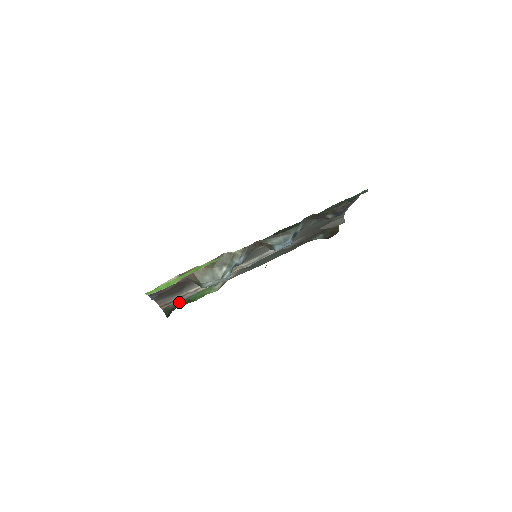
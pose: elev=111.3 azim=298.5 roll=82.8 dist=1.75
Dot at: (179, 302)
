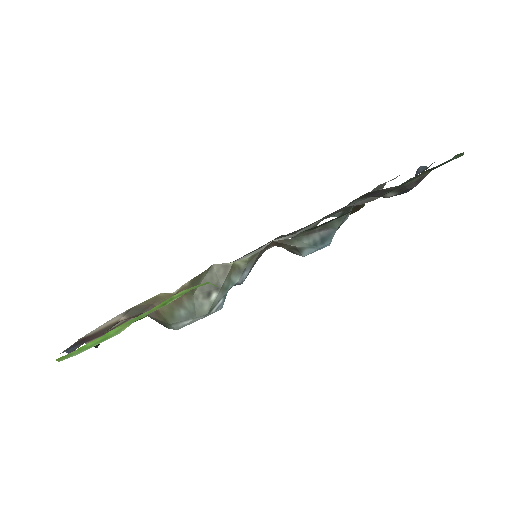
Dot at: occluded
